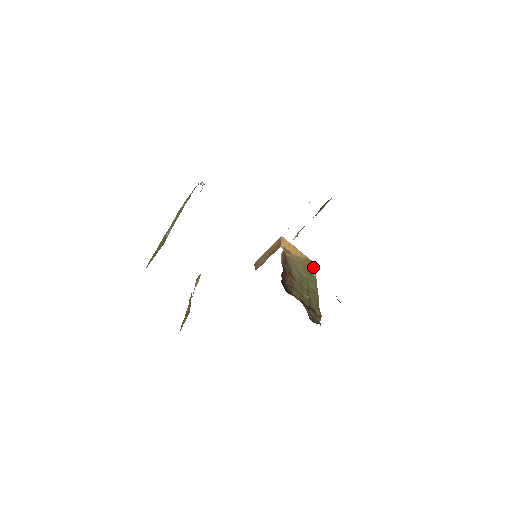
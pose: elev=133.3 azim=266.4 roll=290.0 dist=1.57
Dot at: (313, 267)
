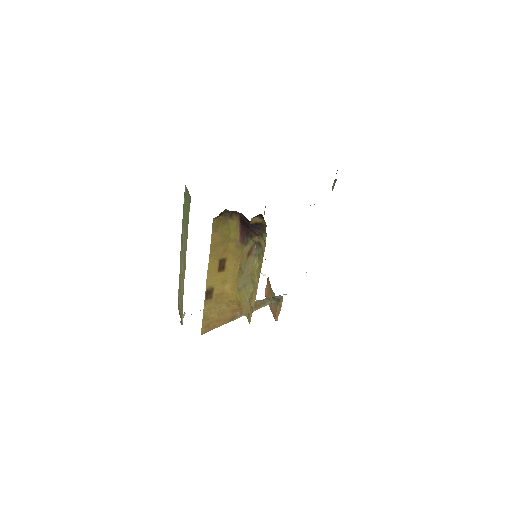
Dot at: occluded
